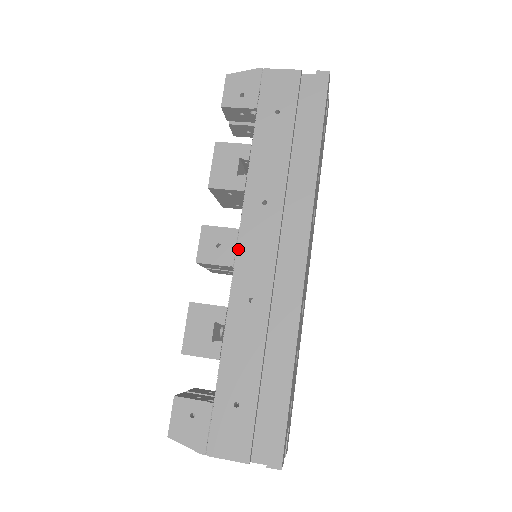
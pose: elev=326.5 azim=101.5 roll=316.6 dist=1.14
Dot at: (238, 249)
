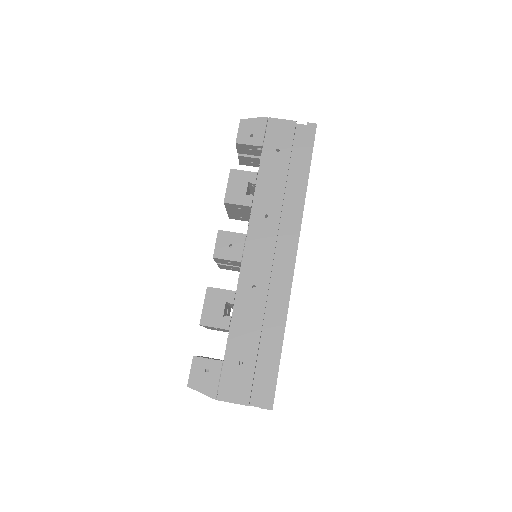
Dot at: (245, 249)
